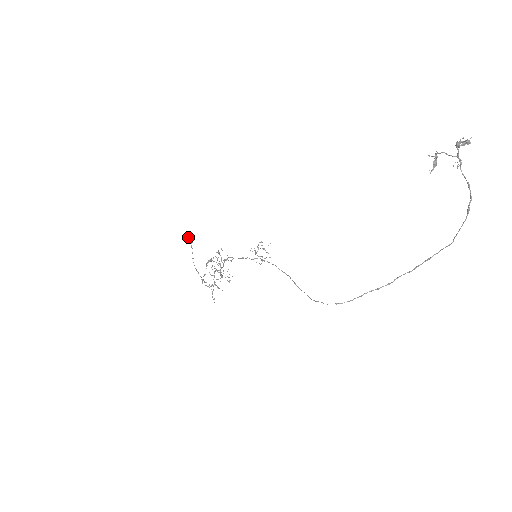
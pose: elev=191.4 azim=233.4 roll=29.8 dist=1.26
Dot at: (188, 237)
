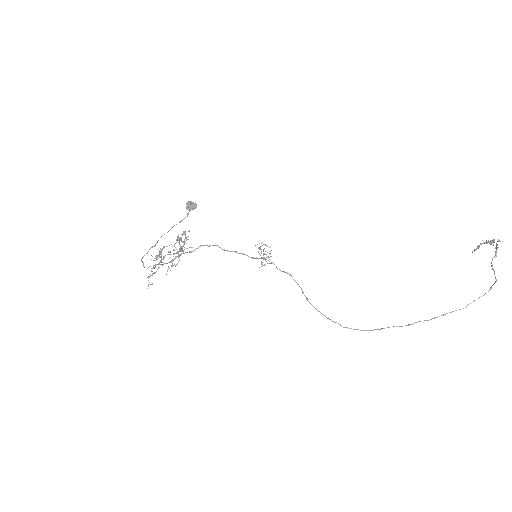
Dot at: (192, 202)
